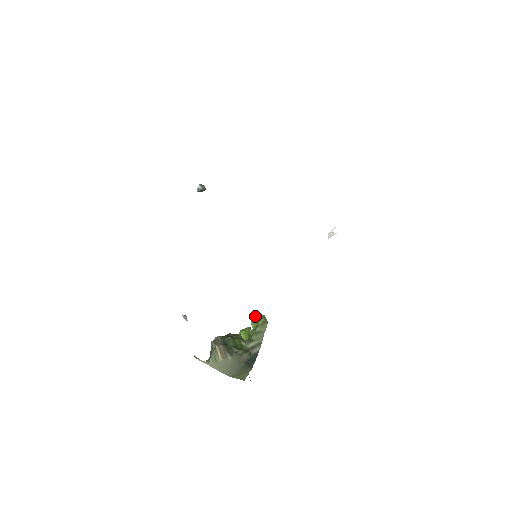
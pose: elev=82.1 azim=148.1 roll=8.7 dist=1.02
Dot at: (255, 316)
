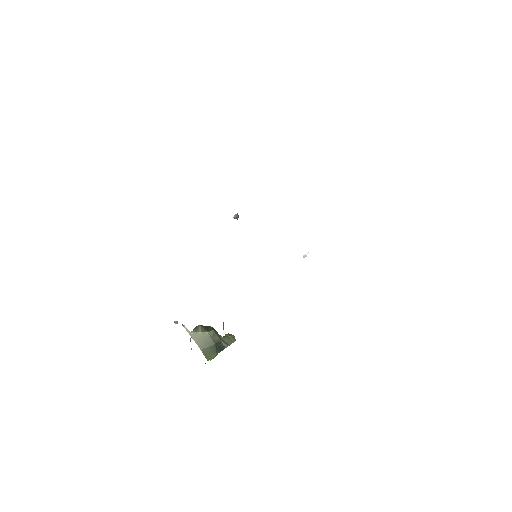
Dot at: occluded
